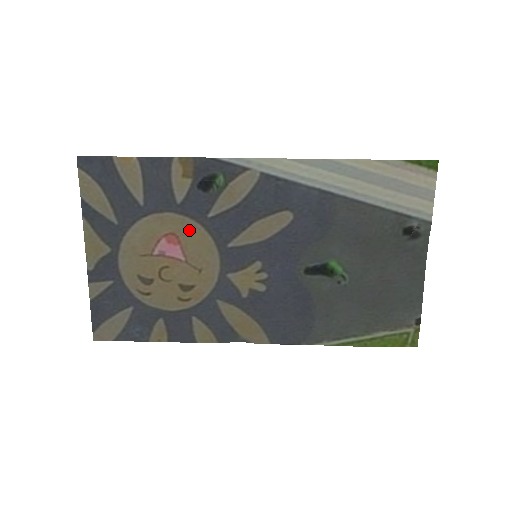
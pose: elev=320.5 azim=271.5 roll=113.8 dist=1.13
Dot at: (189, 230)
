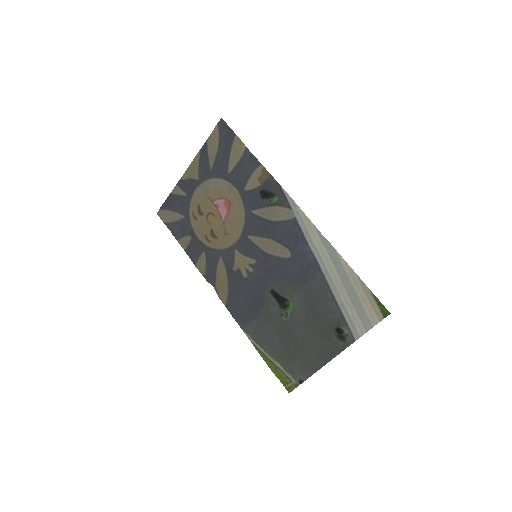
Dot at: (238, 208)
